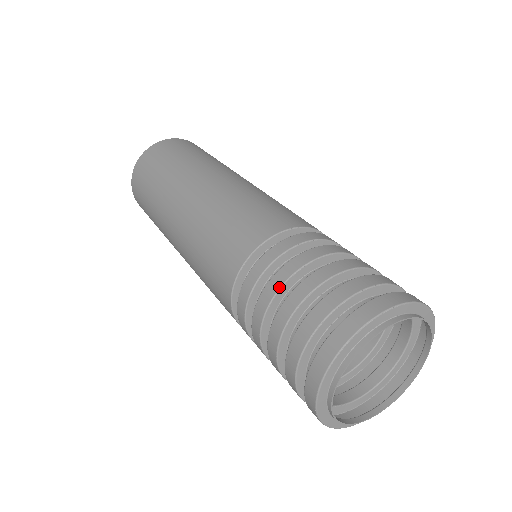
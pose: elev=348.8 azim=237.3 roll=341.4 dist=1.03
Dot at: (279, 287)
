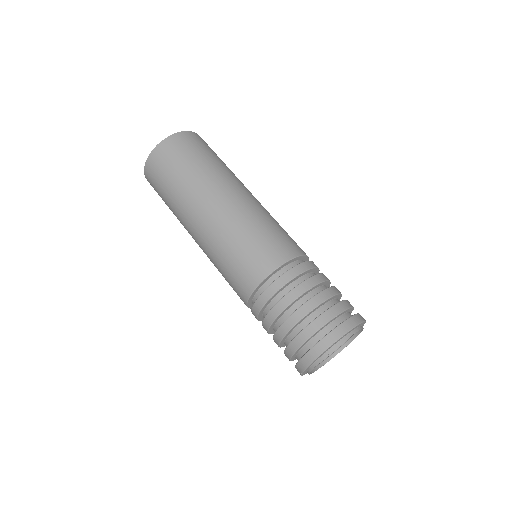
Dot at: (281, 312)
